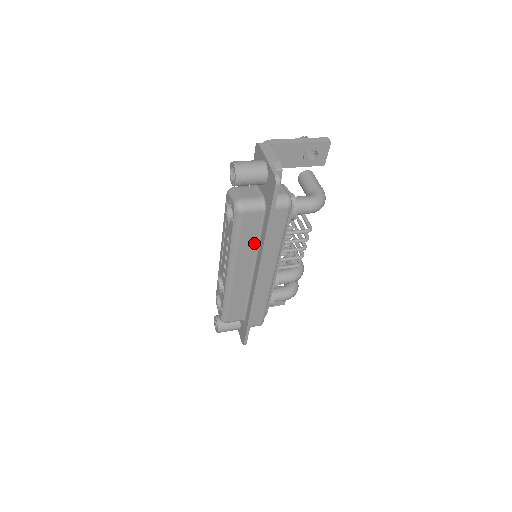
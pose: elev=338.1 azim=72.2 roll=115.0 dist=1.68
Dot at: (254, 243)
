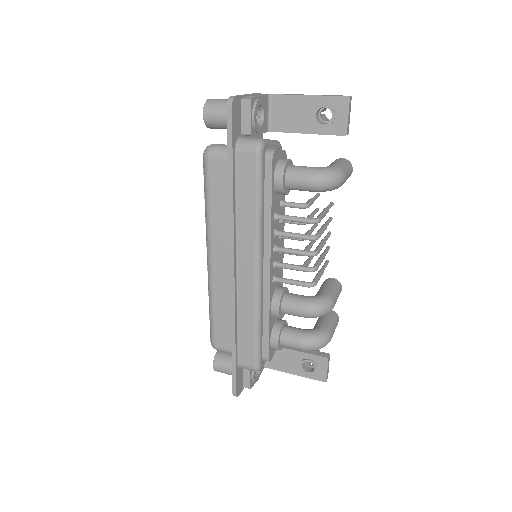
Dot at: occluded
